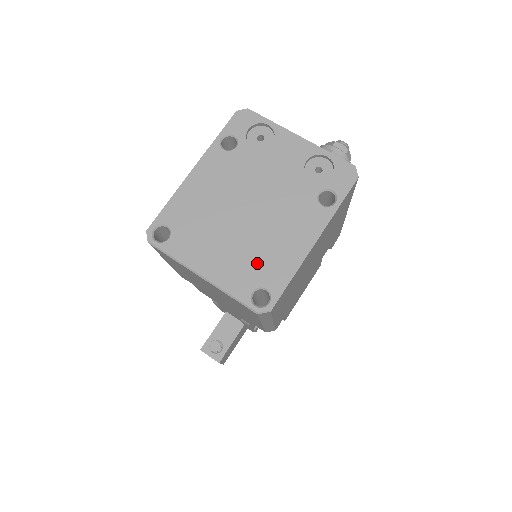
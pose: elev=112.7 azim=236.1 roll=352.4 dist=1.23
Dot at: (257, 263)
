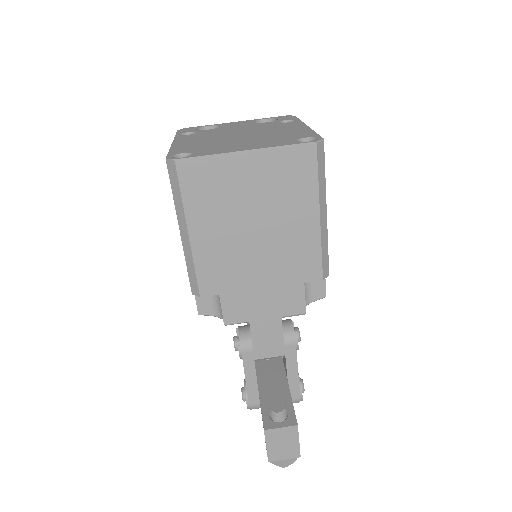
Dot at: (281, 137)
